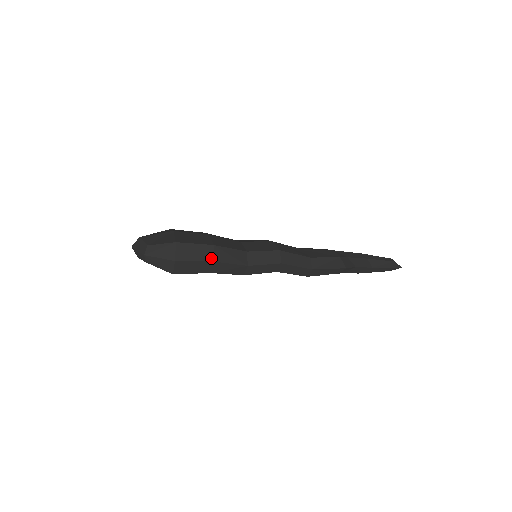
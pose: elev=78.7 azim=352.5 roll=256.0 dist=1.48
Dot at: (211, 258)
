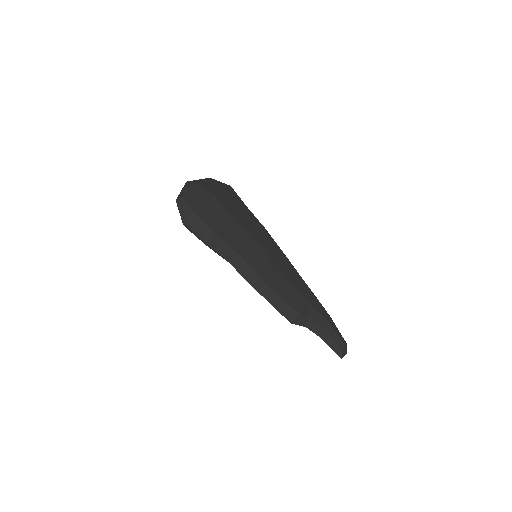
Dot at: (206, 240)
